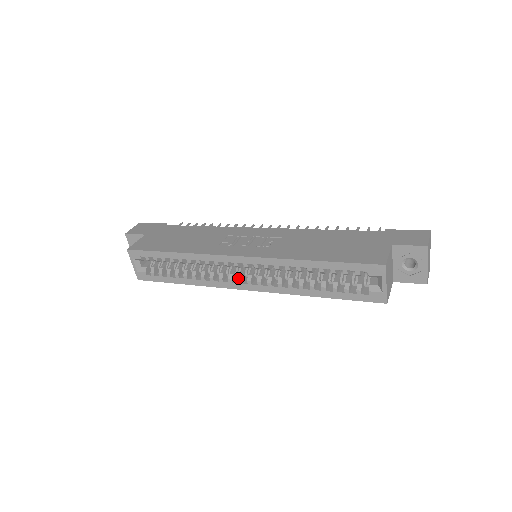
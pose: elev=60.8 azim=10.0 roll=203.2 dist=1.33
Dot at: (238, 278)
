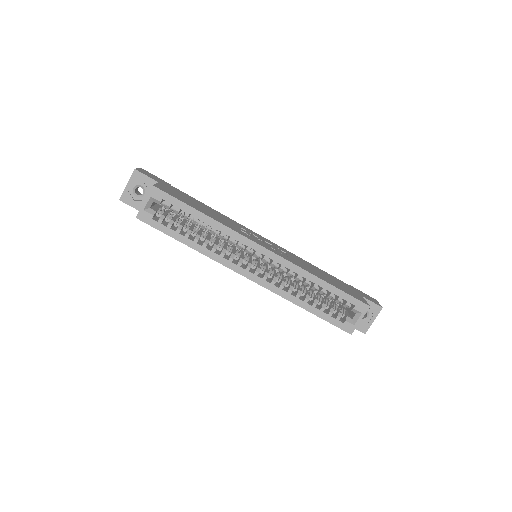
Dot at: (248, 265)
